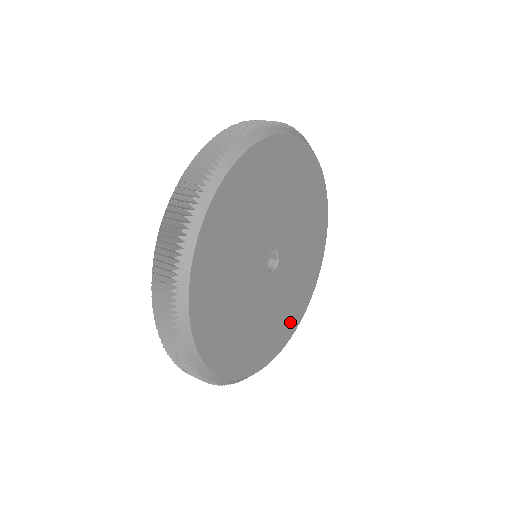
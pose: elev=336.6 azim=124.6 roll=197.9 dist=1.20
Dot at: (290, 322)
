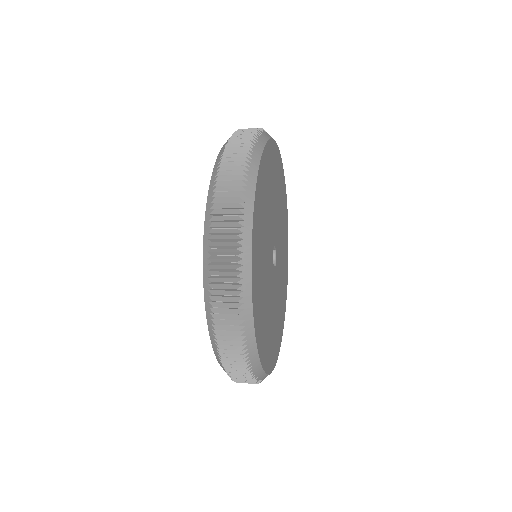
Dot at: (286, 266)
